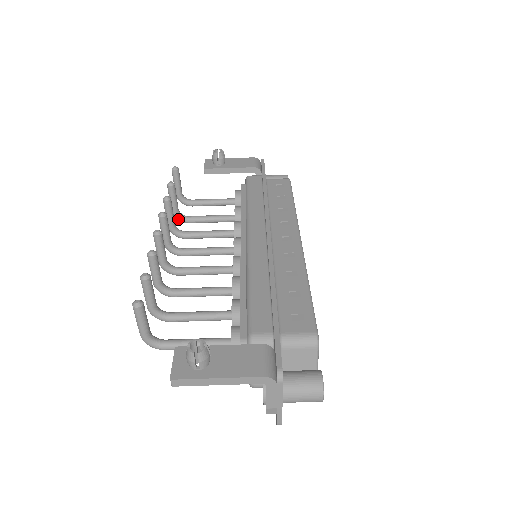
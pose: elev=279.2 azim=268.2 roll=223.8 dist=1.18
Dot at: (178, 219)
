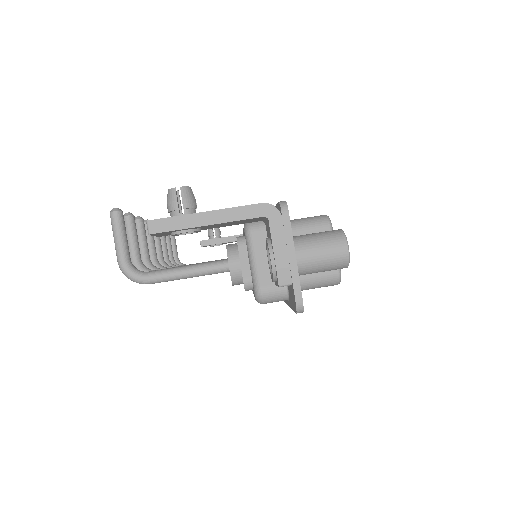
Dot at: occluded
